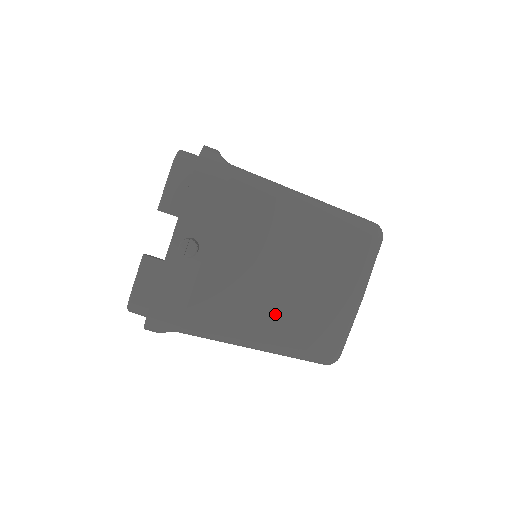
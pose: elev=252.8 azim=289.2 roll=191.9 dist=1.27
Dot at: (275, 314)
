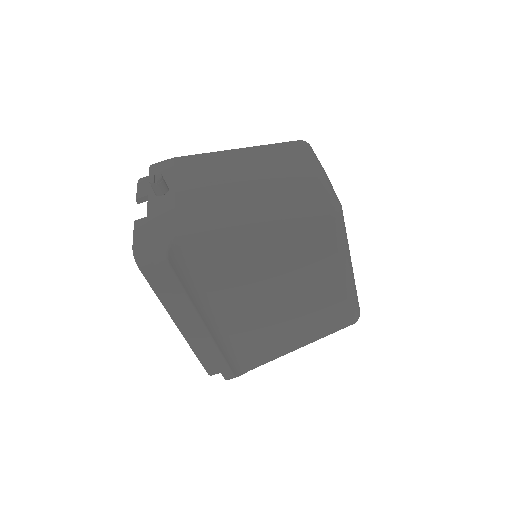
Dot at: (254, 196)
